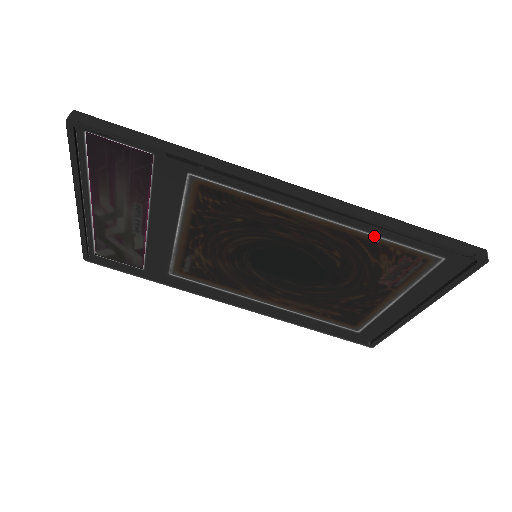
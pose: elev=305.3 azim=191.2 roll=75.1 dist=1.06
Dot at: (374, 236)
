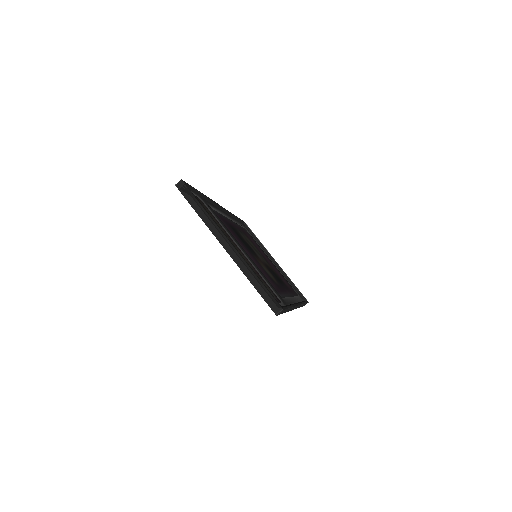
Dot at: occluded
